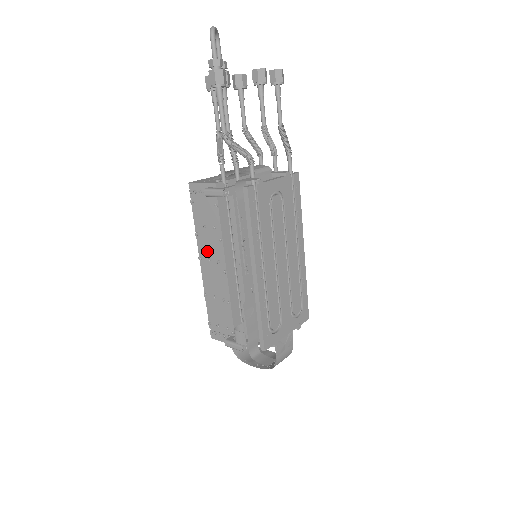
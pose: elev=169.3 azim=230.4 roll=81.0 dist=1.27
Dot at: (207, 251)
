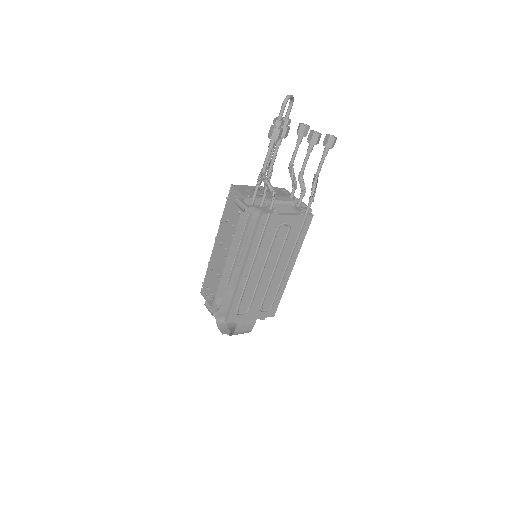
Dot at: (222, 237)
